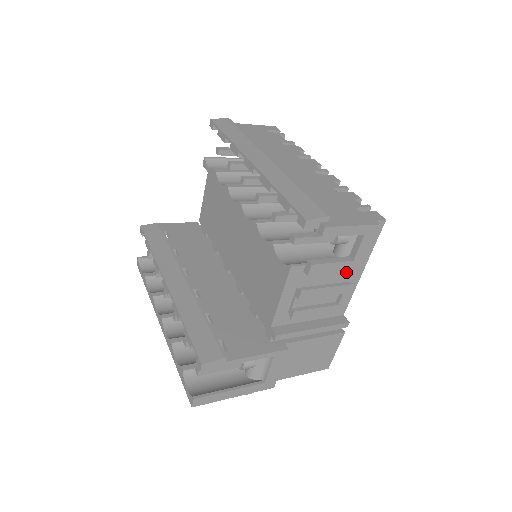
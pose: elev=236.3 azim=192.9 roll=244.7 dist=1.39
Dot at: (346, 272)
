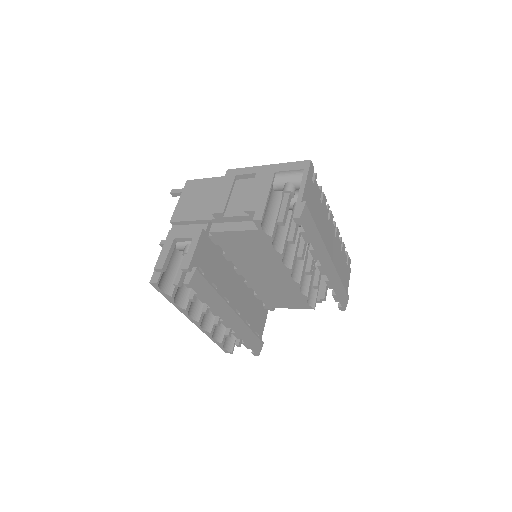
Dot at: occluded
